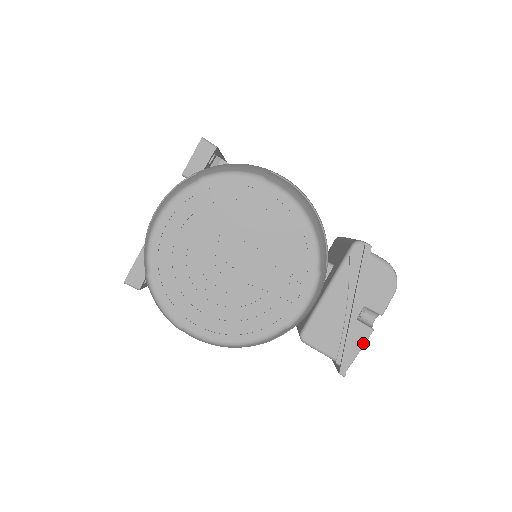
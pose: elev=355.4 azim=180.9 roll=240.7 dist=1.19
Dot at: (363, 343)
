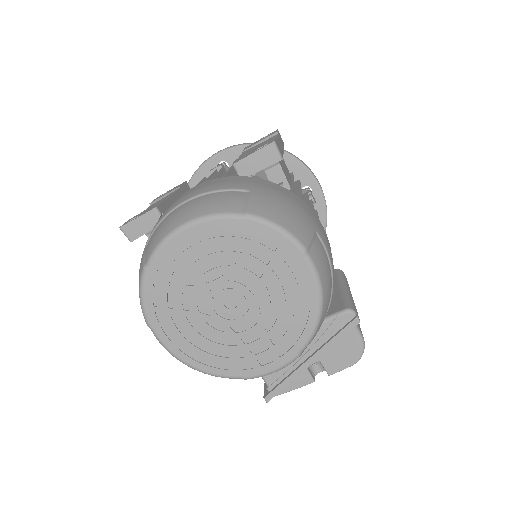
Dot at: (299, 386)
